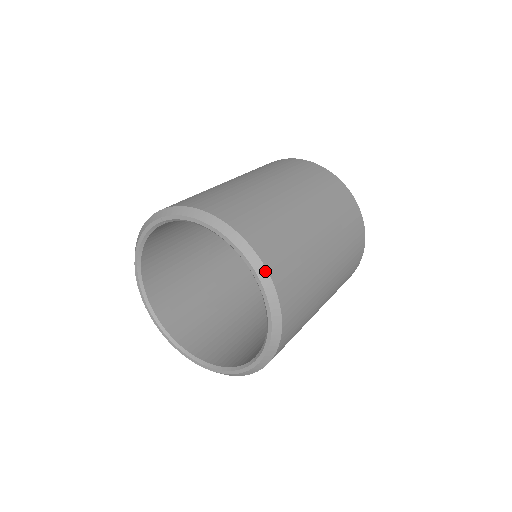
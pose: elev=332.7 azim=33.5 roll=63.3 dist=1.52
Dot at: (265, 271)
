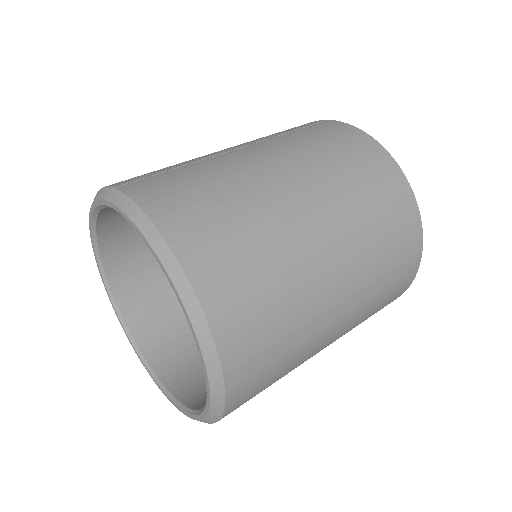
Dot at: (212, 344)
